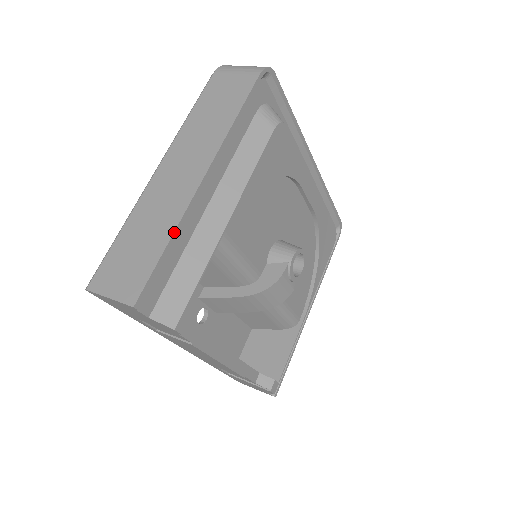
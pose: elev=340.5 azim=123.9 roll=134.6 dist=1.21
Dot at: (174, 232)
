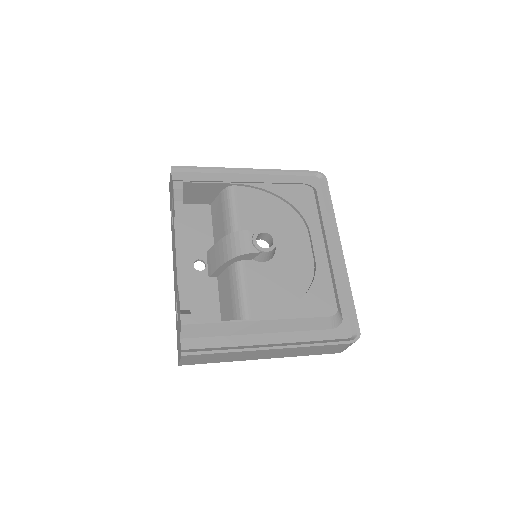
Dot at: (214, 167)
